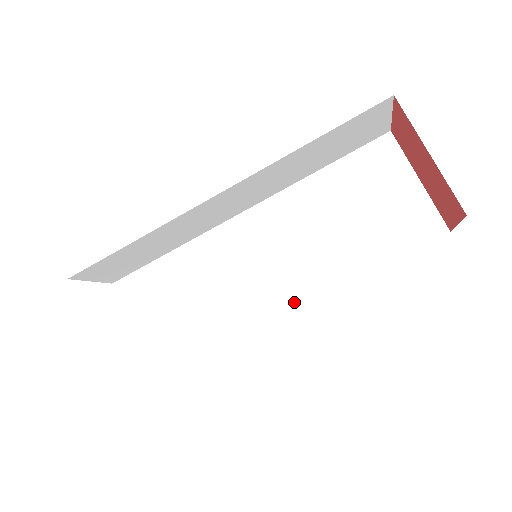
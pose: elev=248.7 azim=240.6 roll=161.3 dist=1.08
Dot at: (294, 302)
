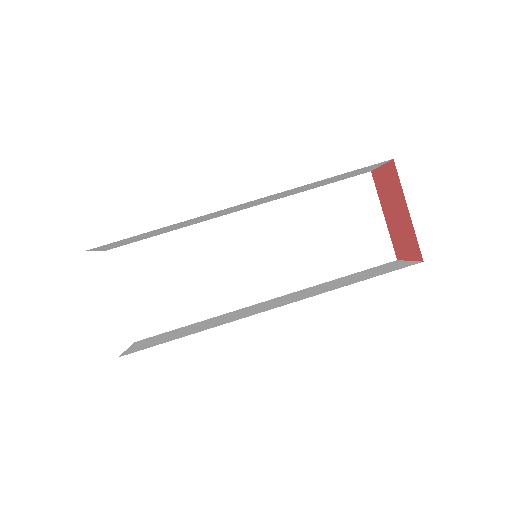
Dot at: (272, 294)
